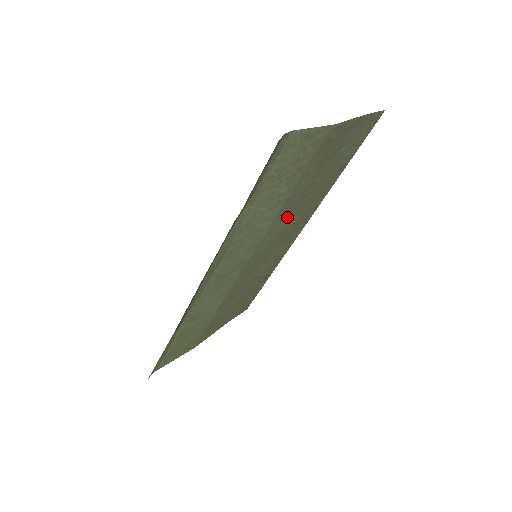
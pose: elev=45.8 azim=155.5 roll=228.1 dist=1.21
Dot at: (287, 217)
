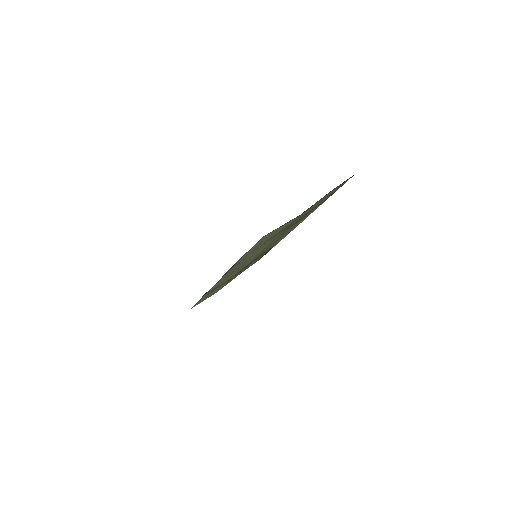
Dot at: occluded
